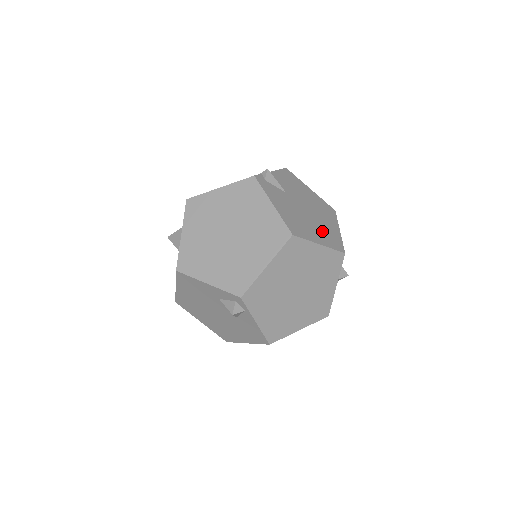
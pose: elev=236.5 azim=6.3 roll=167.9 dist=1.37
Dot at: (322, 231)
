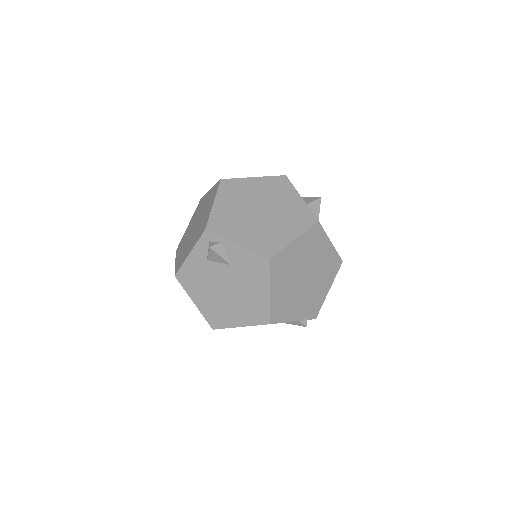
Dot at: occluded
